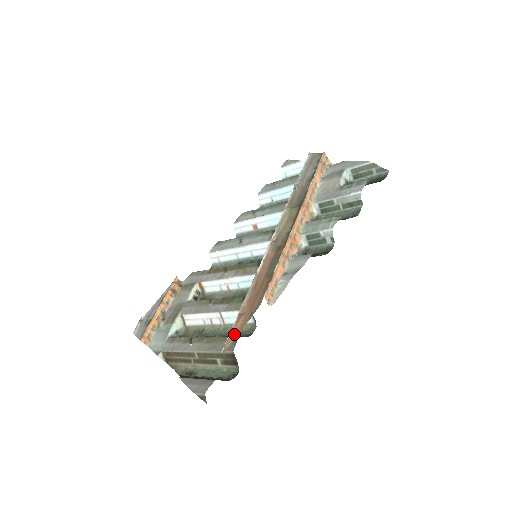
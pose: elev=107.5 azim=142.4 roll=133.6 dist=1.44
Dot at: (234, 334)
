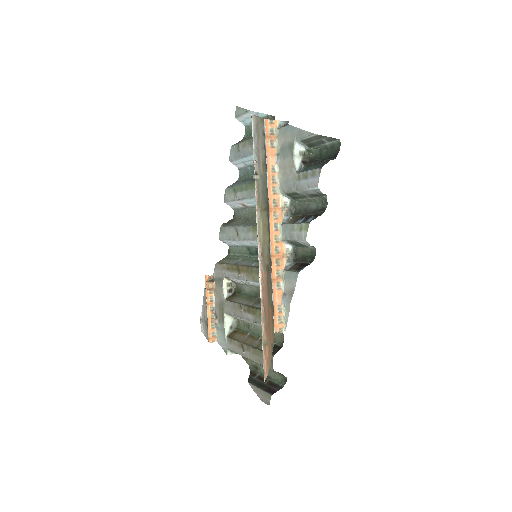
Dot at: (267, 364)
